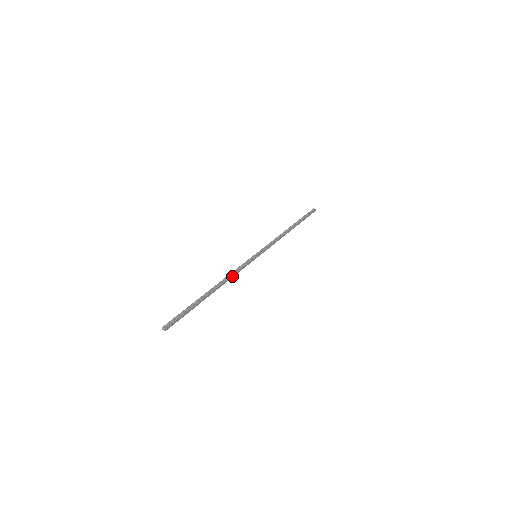
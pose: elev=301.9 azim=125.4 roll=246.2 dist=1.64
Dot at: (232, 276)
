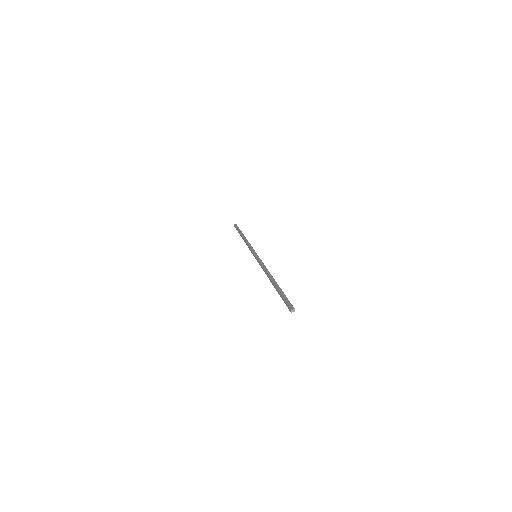
Dot at: (266, 269)
